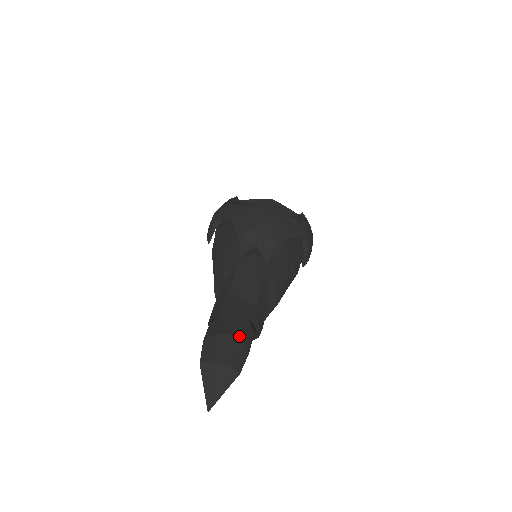
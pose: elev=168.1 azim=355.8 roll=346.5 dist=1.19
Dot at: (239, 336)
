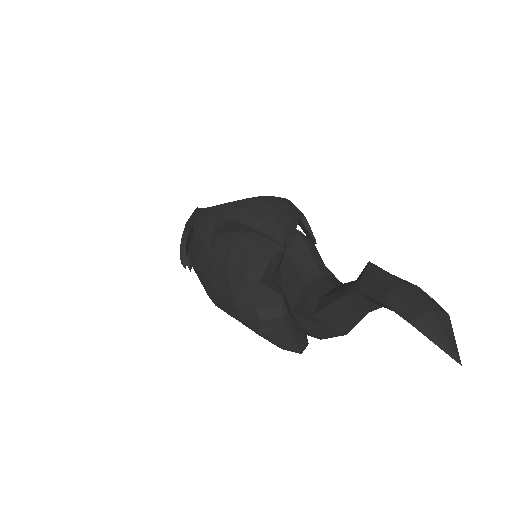
Dot at: (410, 284)
